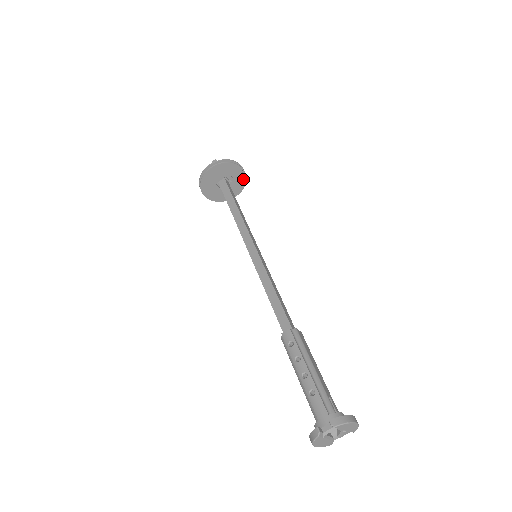
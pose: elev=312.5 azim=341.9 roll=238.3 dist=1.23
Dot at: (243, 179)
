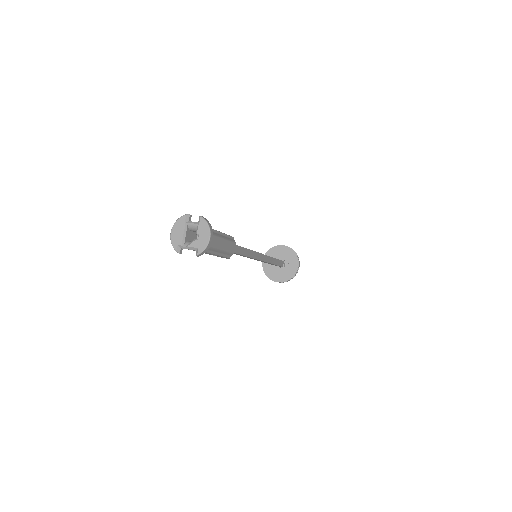
Dot at: (292, 274)
